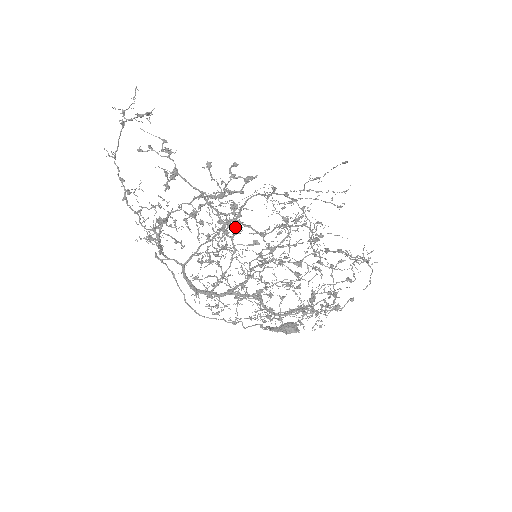
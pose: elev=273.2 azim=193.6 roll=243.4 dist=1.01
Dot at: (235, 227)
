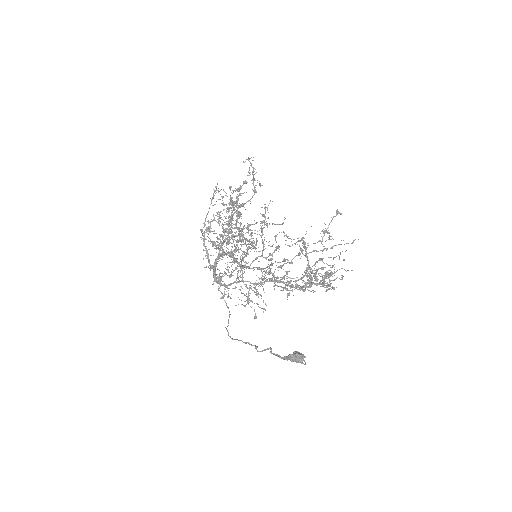
Dot at: occluded
